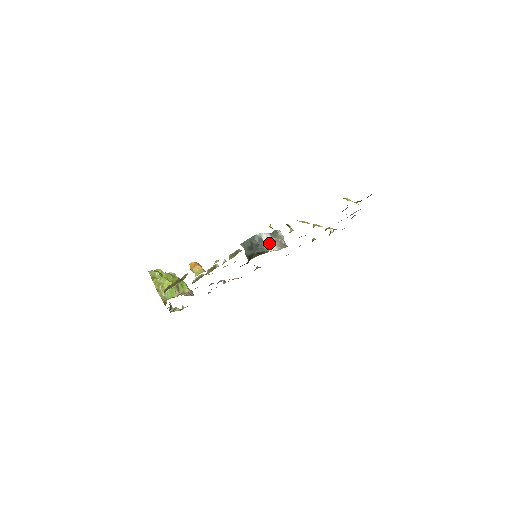
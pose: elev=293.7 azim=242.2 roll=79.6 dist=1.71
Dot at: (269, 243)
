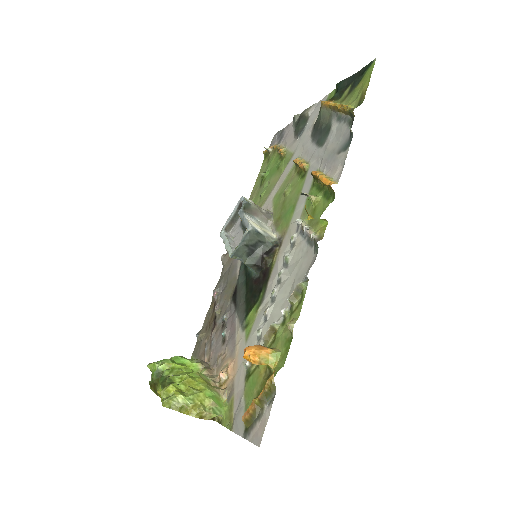
Dot at: (303, 238)
